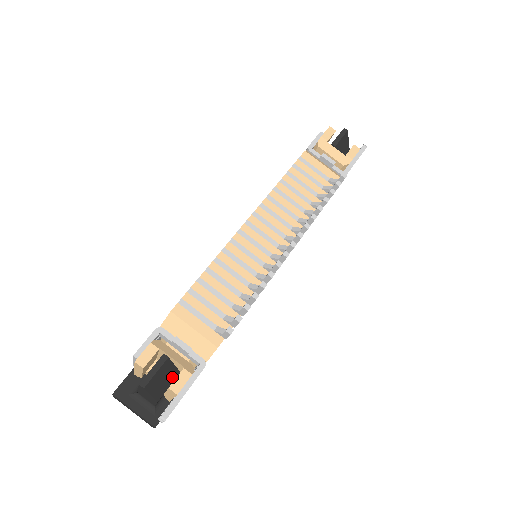
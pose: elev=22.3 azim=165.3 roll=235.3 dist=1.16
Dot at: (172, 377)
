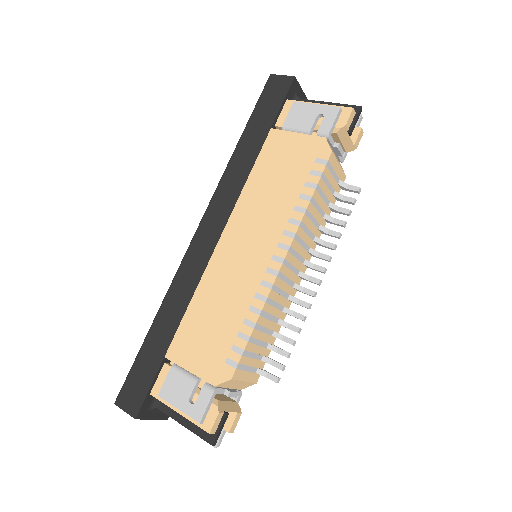
Dot at: occluded
